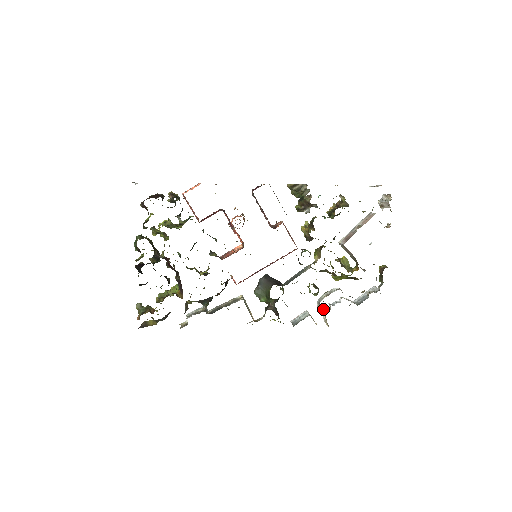
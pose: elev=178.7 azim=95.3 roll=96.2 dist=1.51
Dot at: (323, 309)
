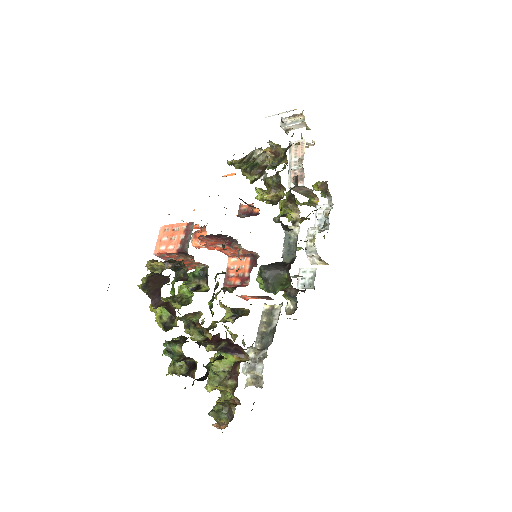
Dot at: (307, 256)
